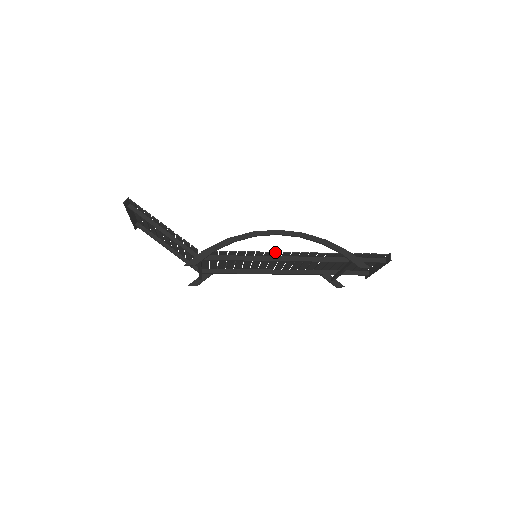
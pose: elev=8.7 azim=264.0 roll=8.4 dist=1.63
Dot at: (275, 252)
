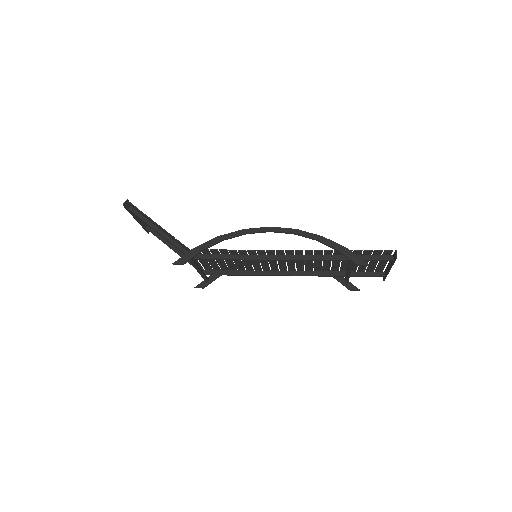
Dot at: (267, 250)
